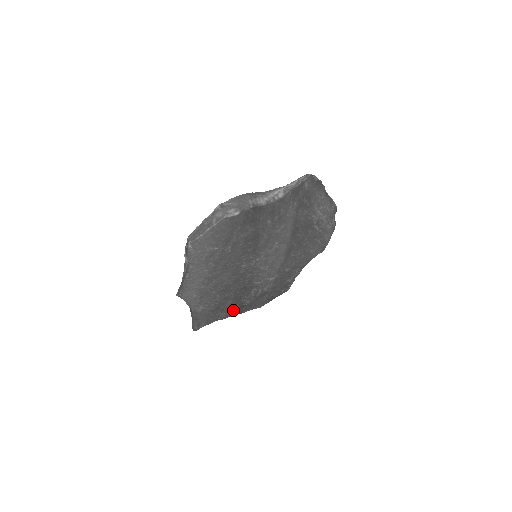
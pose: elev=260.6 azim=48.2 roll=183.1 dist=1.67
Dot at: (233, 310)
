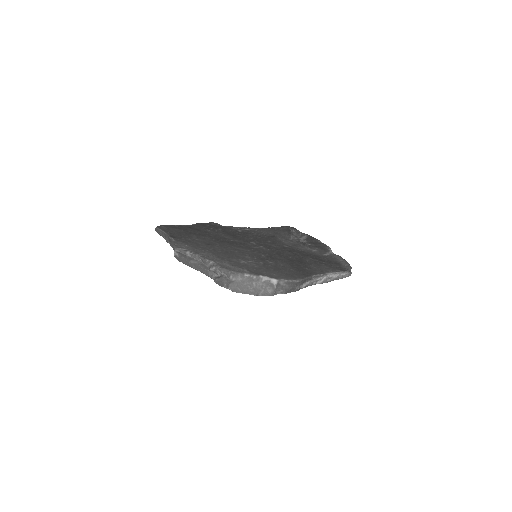
Dot at: occluded
